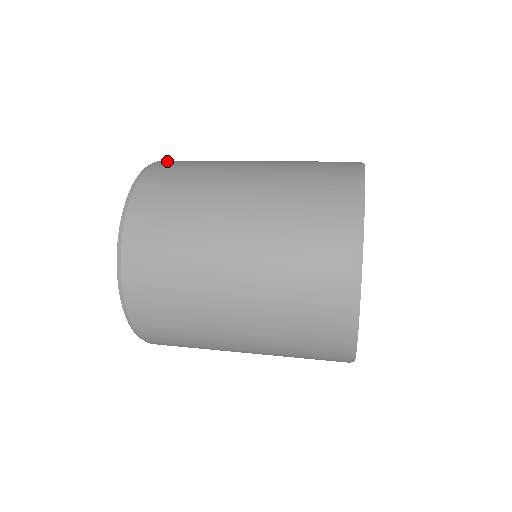
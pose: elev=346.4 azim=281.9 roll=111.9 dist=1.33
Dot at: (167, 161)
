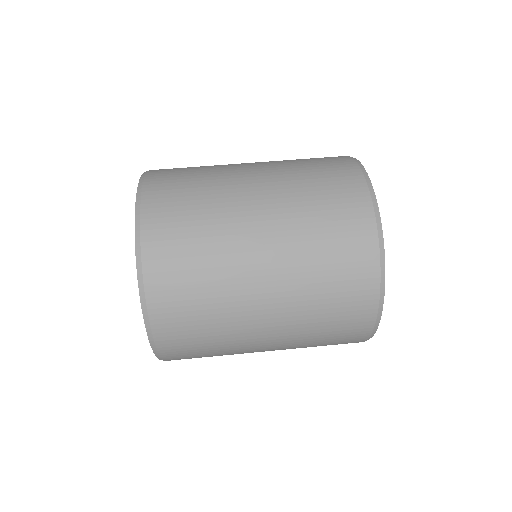
Dot at: (156, 176)
